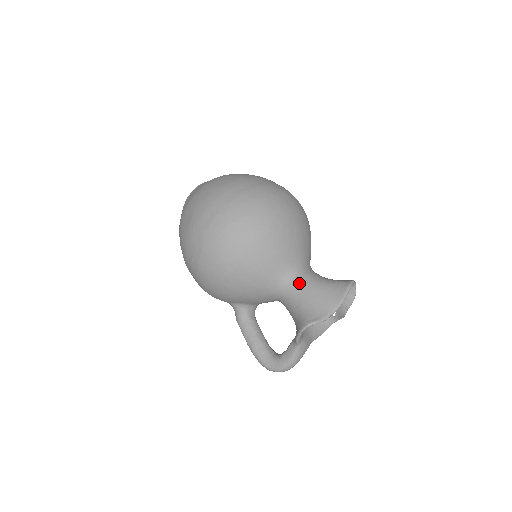
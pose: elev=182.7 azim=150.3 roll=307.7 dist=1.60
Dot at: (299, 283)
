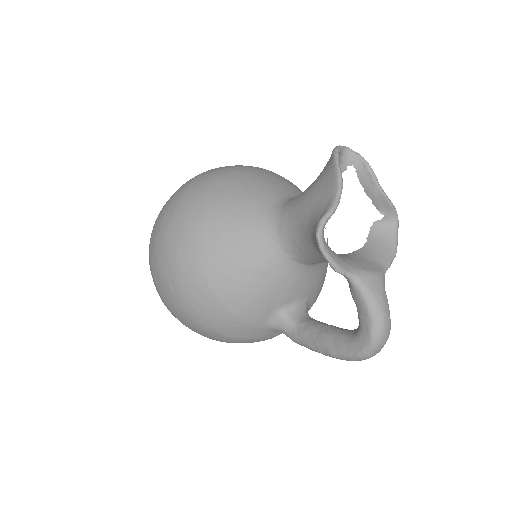
Dot at: (287, 214)
